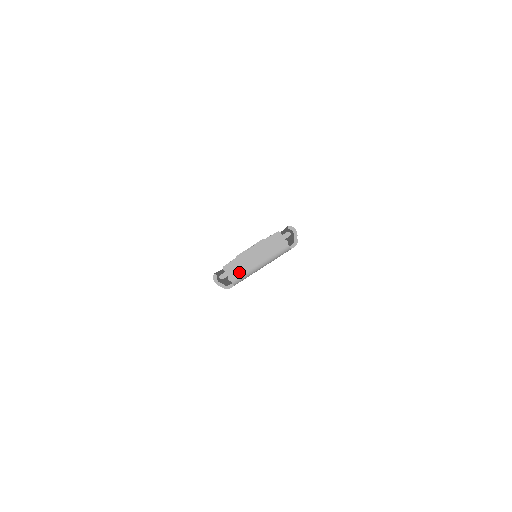
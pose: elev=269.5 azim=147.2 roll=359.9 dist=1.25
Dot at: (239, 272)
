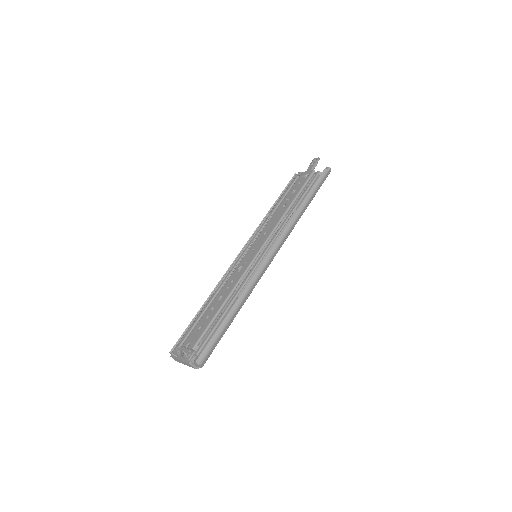
Dot at: (178, 361)
